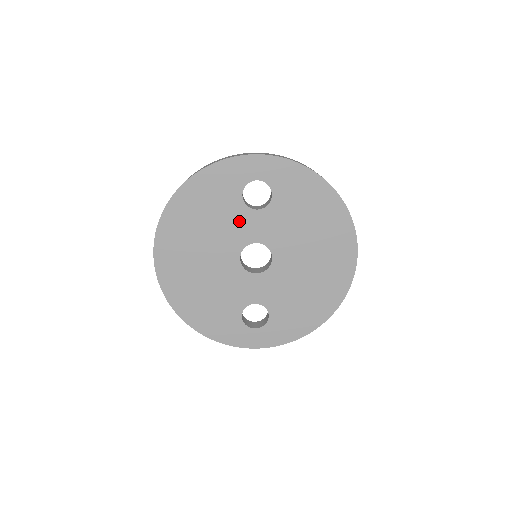
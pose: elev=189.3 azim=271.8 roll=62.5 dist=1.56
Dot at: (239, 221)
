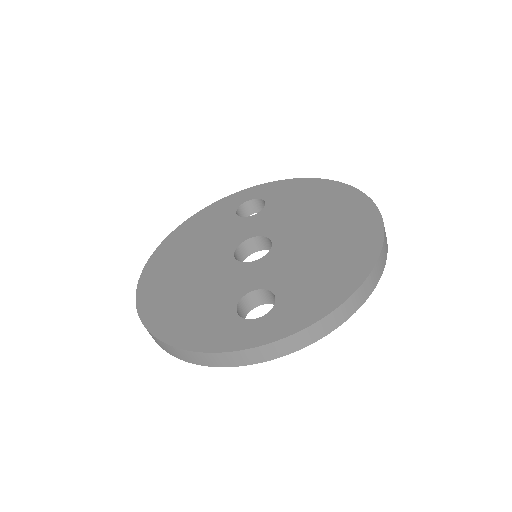
Dot at: (233, 229)
